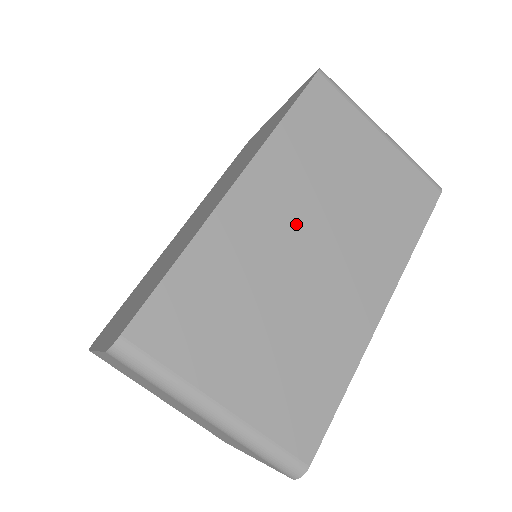
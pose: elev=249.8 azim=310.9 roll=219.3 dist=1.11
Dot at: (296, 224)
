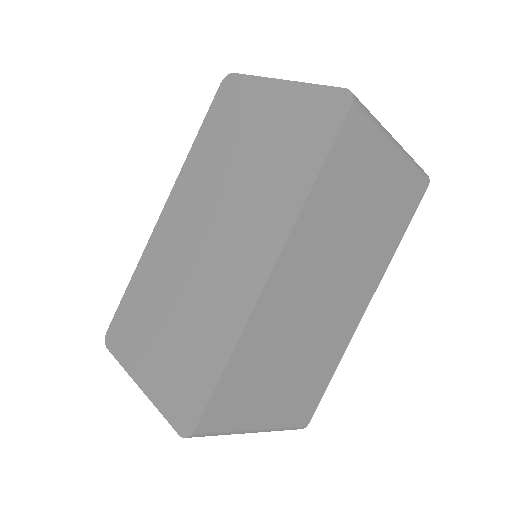
Dot at: (315, 281)
